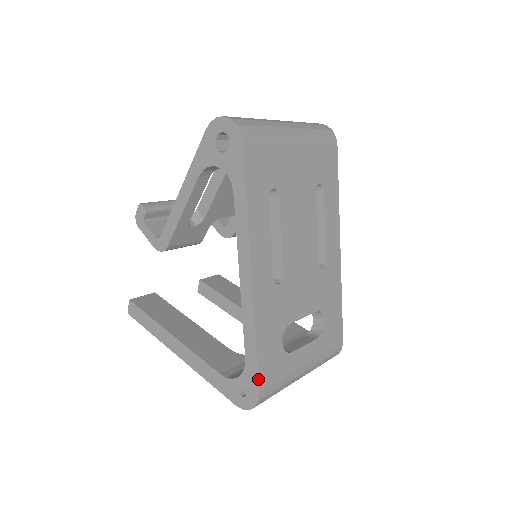
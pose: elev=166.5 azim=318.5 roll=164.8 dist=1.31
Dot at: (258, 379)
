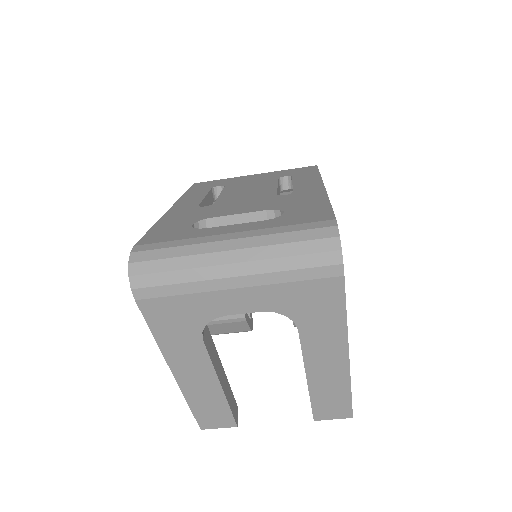
Dot at: (139, 241)
